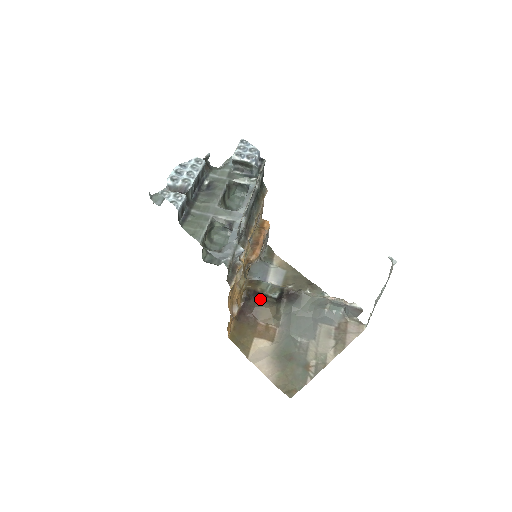
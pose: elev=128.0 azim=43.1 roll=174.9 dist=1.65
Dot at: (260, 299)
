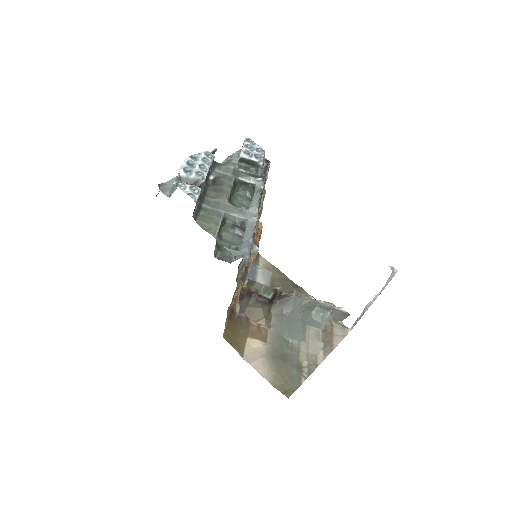
Dot at: (254, 299)
